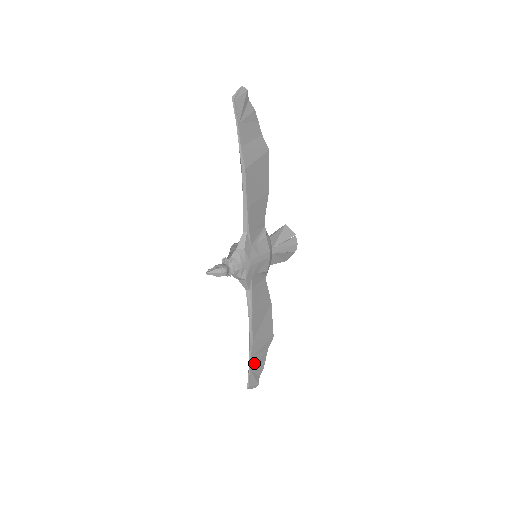
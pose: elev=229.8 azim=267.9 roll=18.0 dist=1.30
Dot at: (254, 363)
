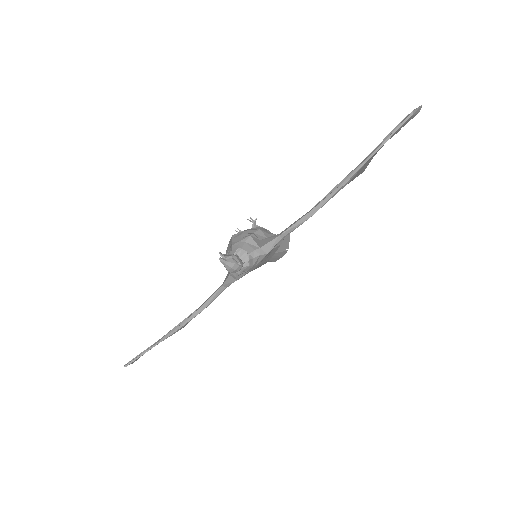
Dot at: occluded
